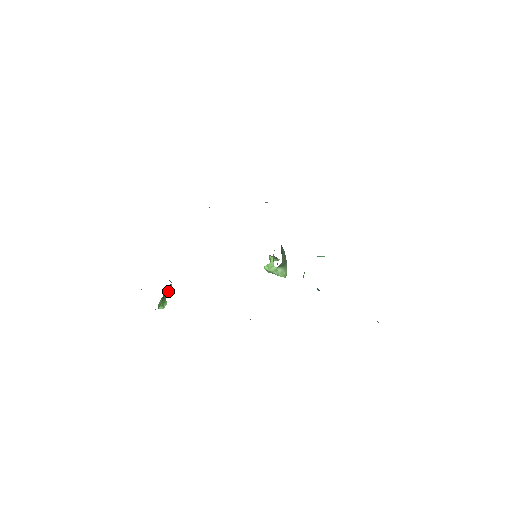
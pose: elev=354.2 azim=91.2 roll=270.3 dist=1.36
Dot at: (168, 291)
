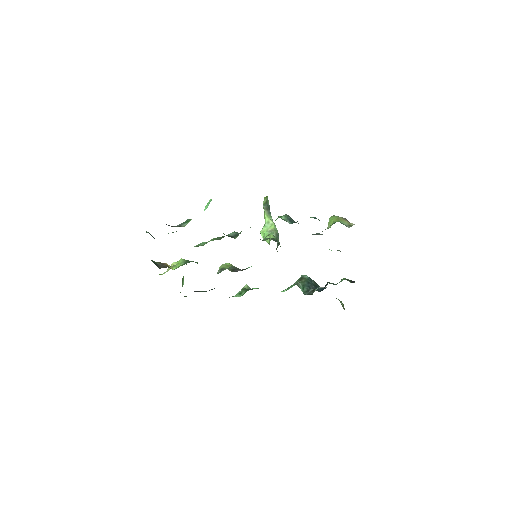
Dot at: occluded
